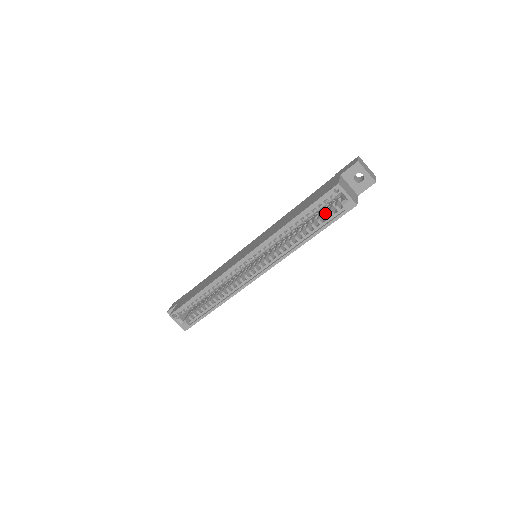
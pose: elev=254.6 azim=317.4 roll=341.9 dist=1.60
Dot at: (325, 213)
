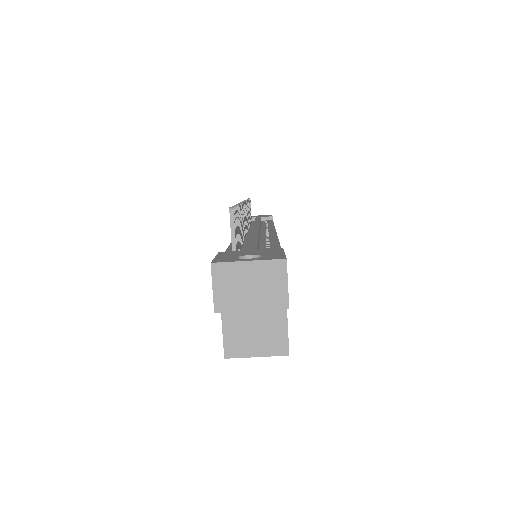
Dot at: occluded
